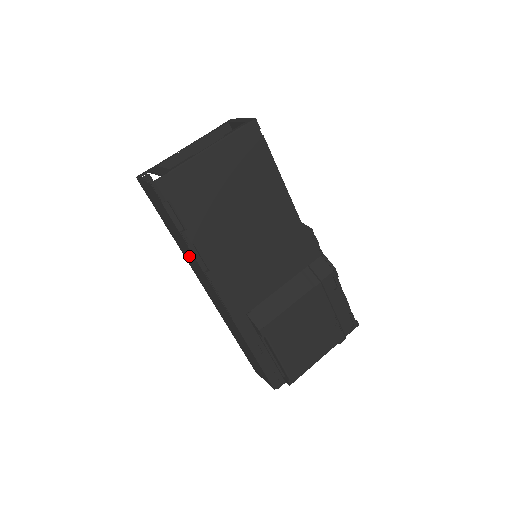
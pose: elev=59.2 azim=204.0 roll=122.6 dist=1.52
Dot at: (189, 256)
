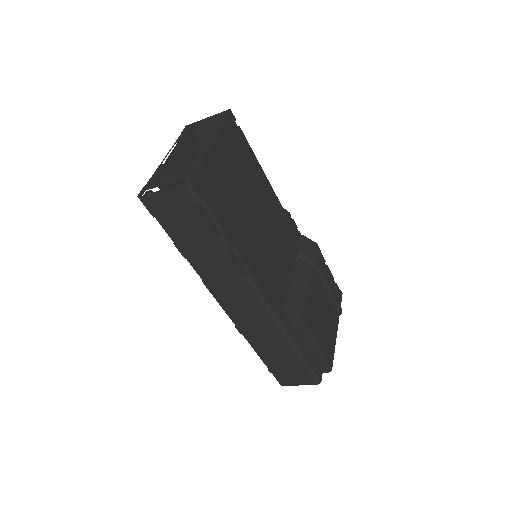
Dot at: (217, 269)
